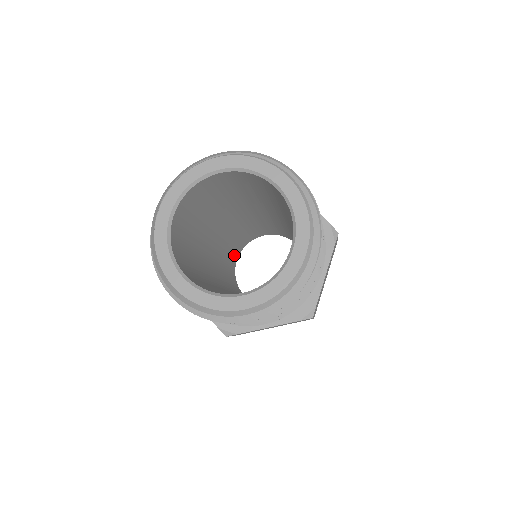
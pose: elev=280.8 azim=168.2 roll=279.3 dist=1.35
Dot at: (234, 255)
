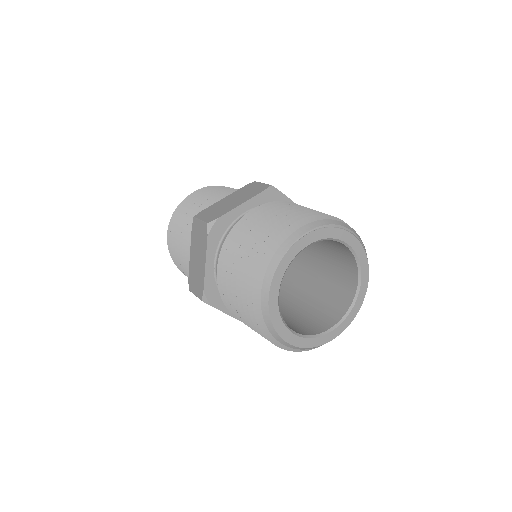
Dot at: occluded
